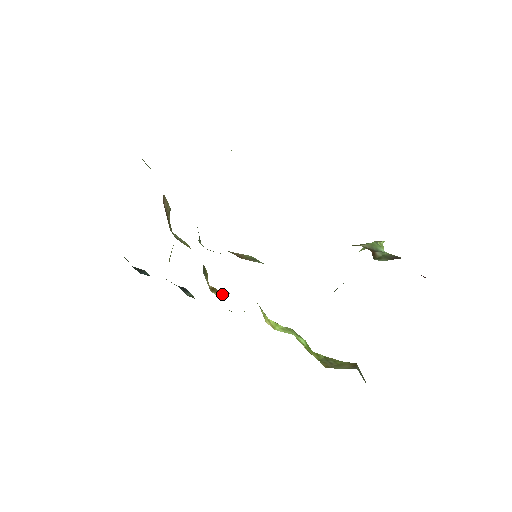
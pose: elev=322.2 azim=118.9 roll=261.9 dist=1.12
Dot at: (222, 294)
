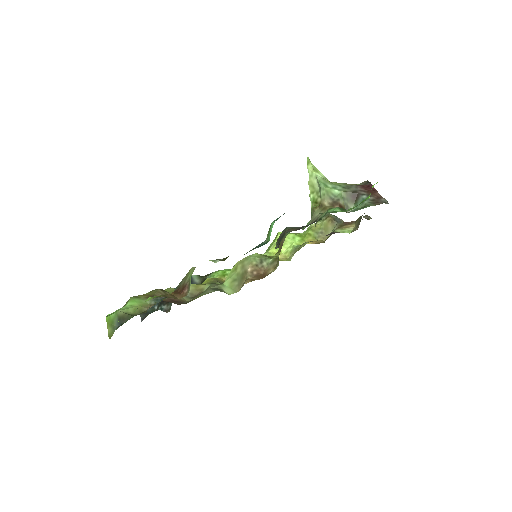
Dot at: occluded
